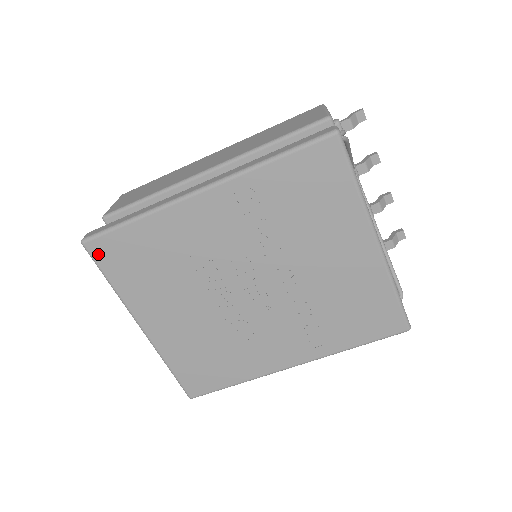
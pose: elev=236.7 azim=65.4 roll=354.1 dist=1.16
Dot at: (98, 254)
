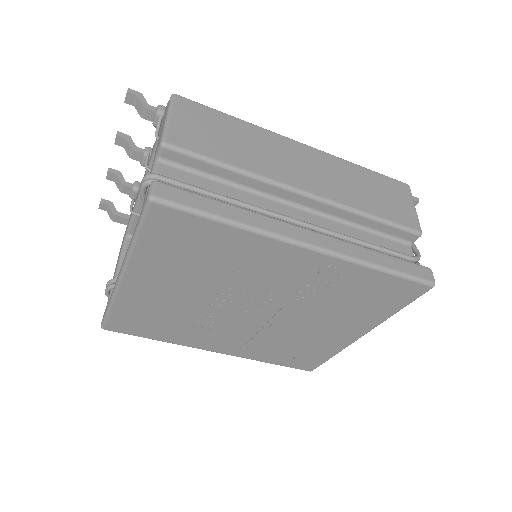
Dot at: (156, 218)
